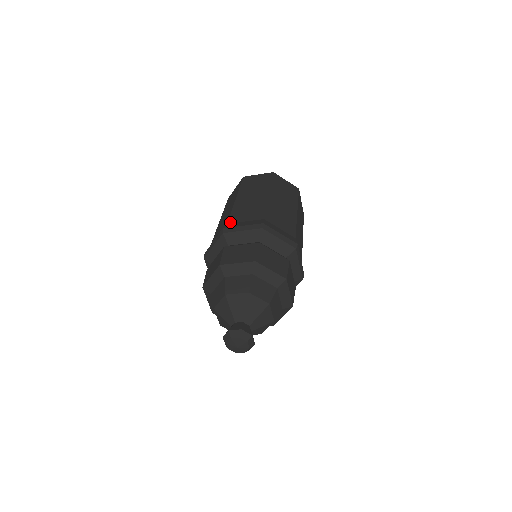
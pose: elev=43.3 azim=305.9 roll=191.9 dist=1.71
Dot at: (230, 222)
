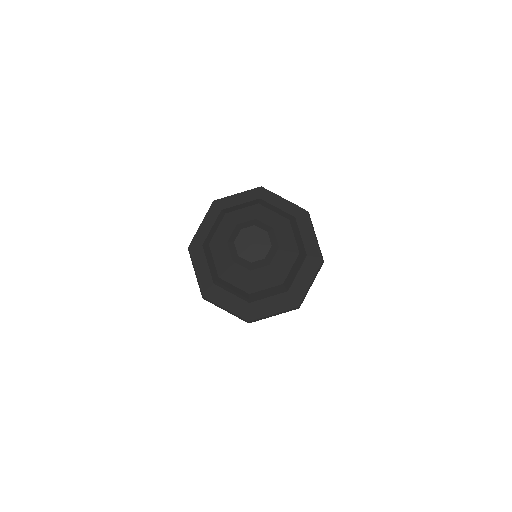
Dot at: occluded
